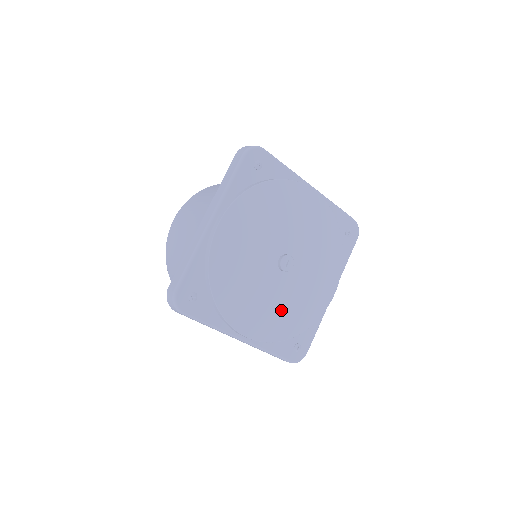
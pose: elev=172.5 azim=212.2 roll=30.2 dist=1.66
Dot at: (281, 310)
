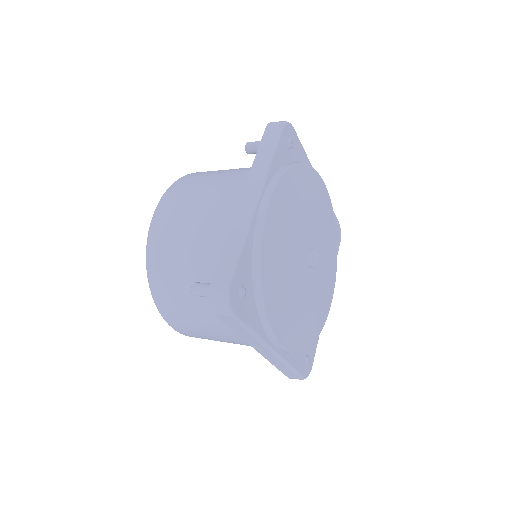
Dot at: (306, 314)
